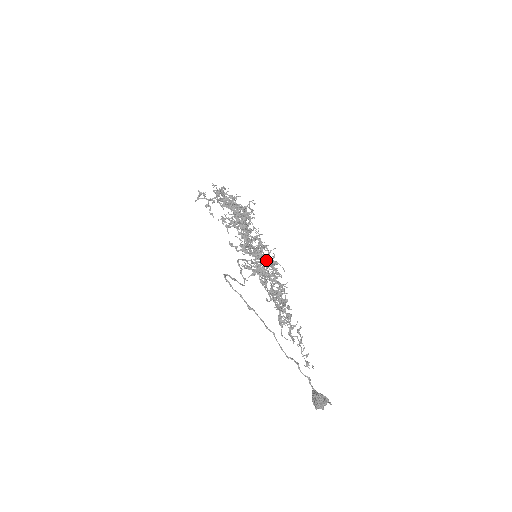
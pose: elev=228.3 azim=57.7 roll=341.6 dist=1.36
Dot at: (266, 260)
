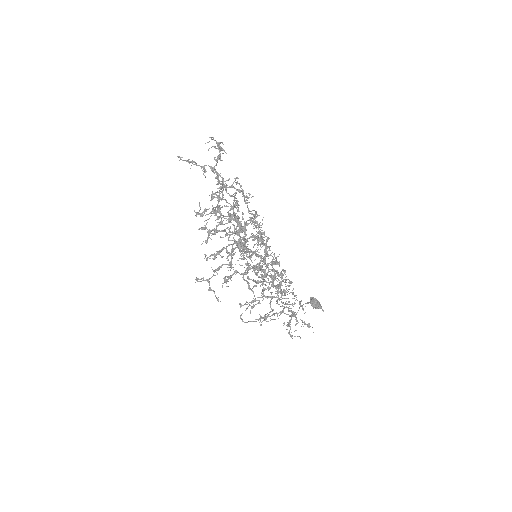
Dot at: occluded
